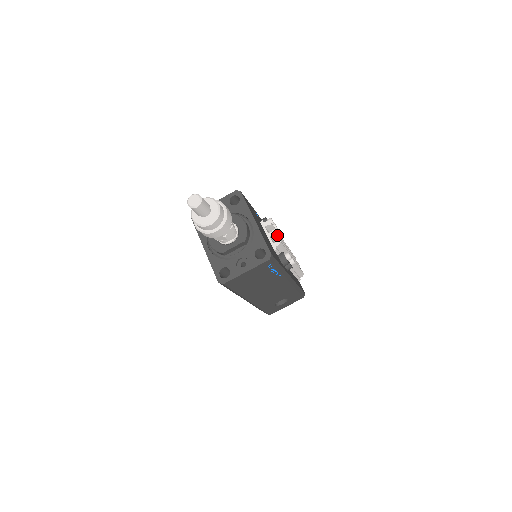
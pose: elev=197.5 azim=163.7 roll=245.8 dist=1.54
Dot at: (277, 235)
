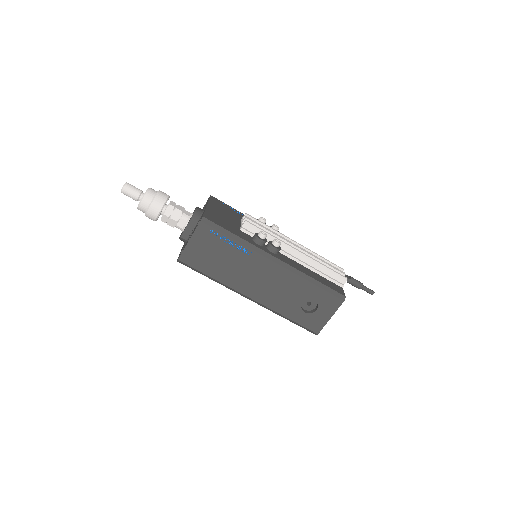
Dot at: (249, 220)
